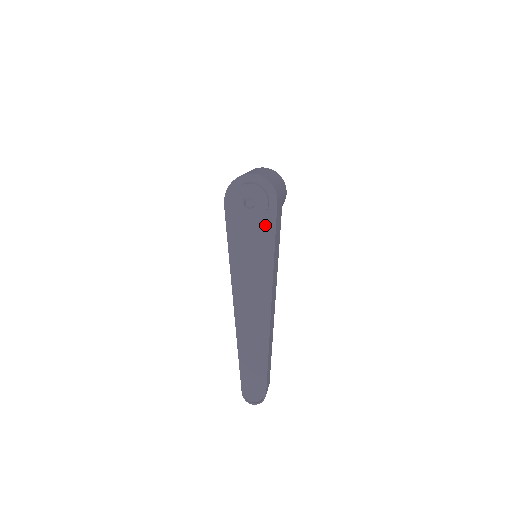
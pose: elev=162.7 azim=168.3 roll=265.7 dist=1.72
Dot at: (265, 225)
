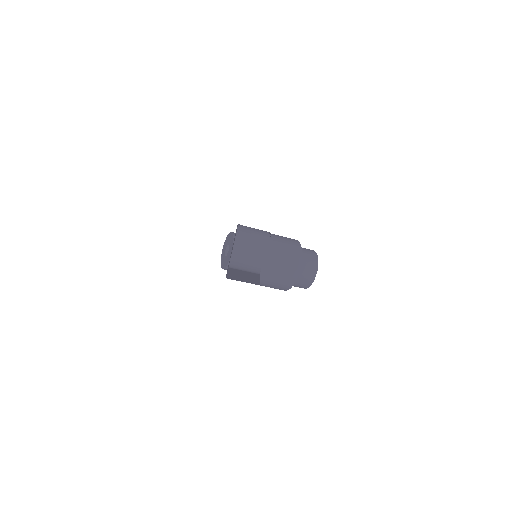
Dot at: occluded
